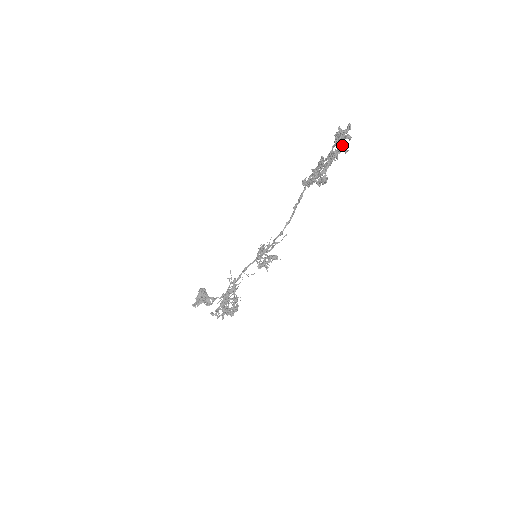
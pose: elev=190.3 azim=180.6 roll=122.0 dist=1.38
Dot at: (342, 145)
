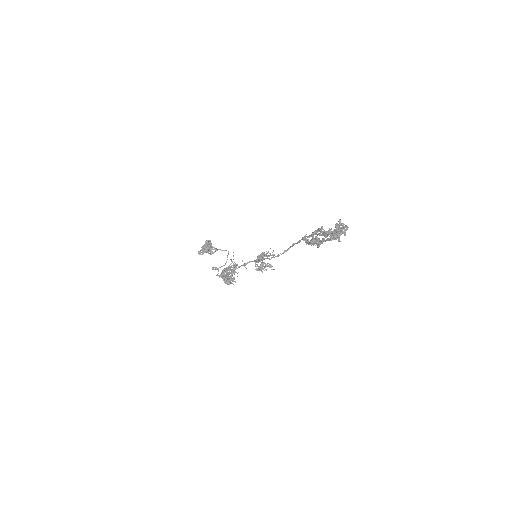
Dot at: (338, 236)
